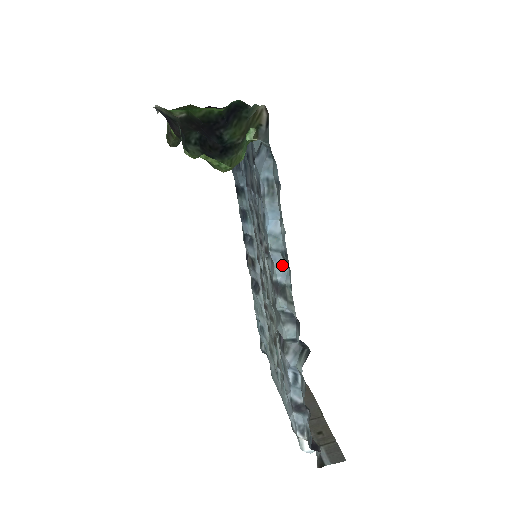
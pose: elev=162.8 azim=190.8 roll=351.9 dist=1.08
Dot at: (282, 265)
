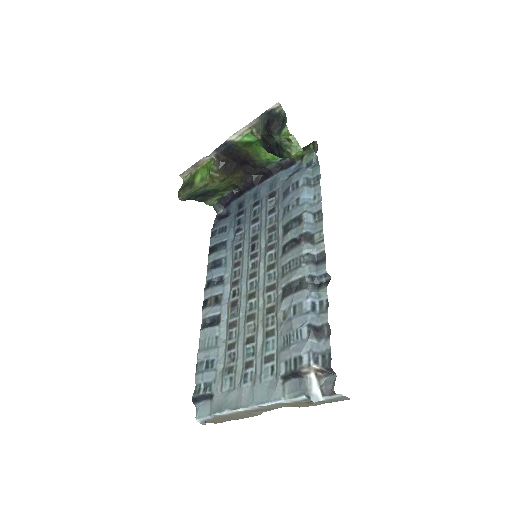
Dot at: (311, 224)
